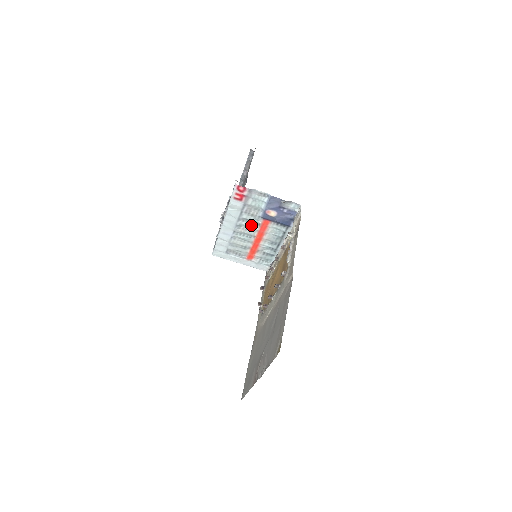
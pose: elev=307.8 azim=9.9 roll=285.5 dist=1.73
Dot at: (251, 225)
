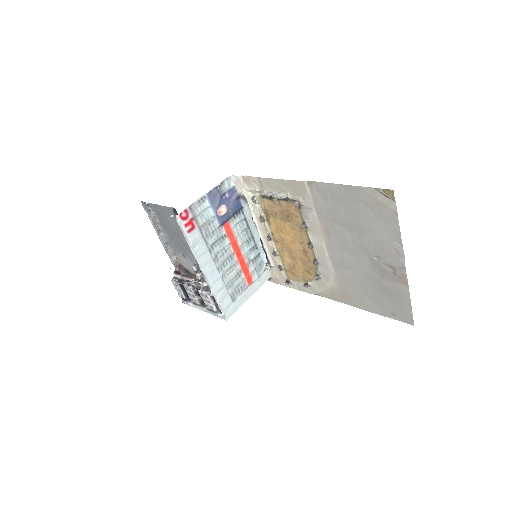
Dot at: (221, 245)
